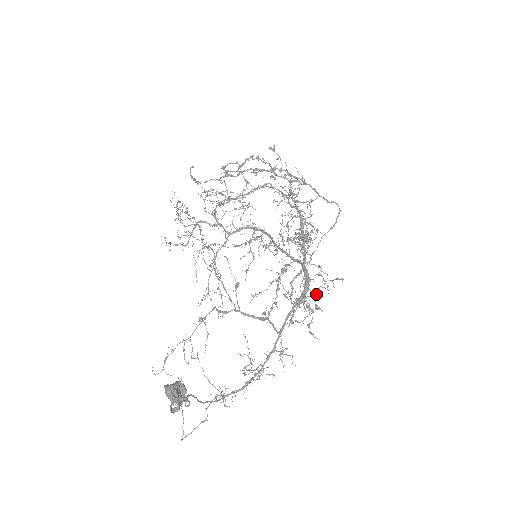
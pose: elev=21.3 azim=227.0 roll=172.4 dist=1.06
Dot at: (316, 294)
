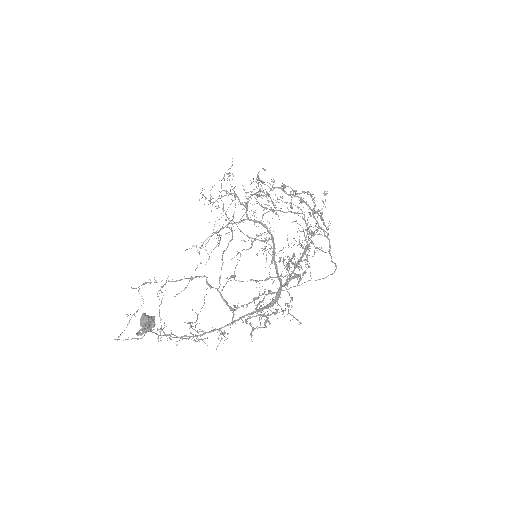
Dot at: occluded
